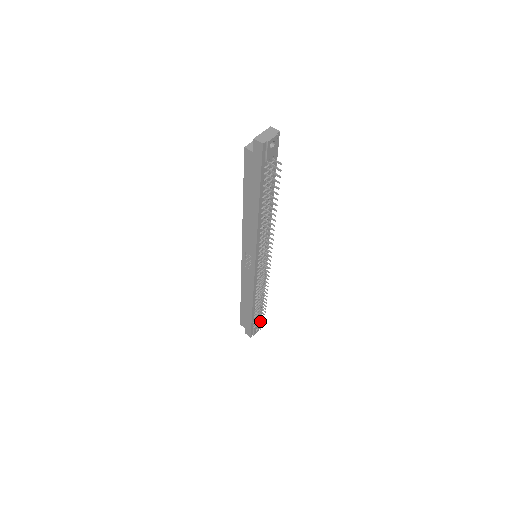
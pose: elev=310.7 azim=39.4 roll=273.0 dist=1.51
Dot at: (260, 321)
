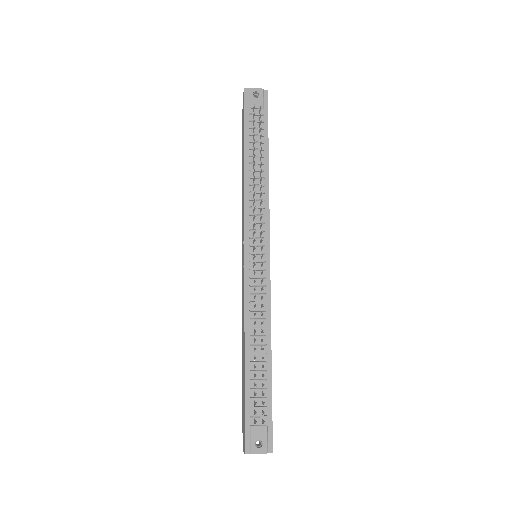
Dot at: (270, 430)
